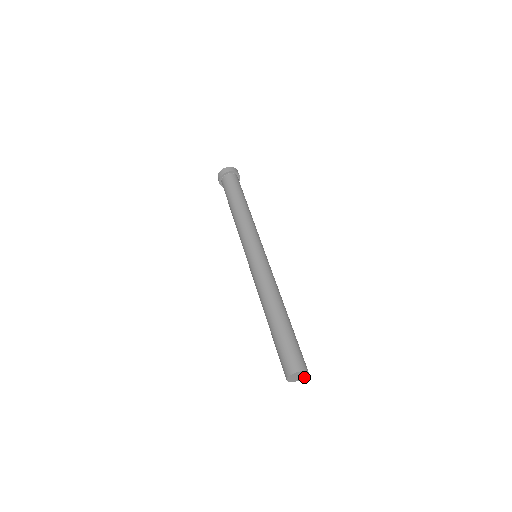
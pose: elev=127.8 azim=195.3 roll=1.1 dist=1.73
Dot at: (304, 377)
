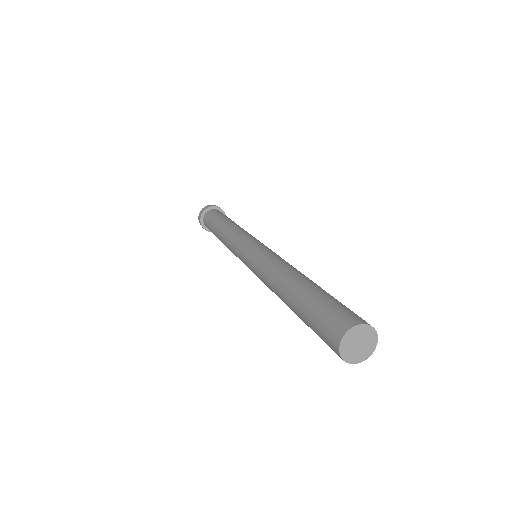
Dot at: (374, 344)
